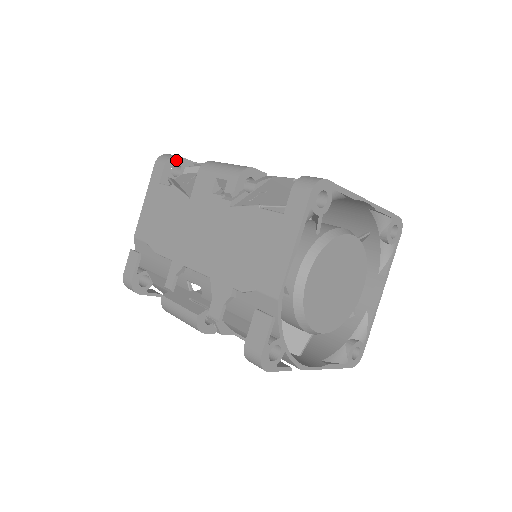
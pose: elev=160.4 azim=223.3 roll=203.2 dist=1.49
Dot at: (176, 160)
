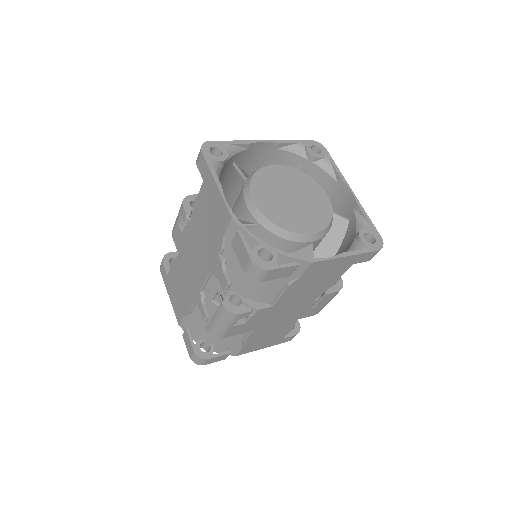
Dot at: (169, 256)
